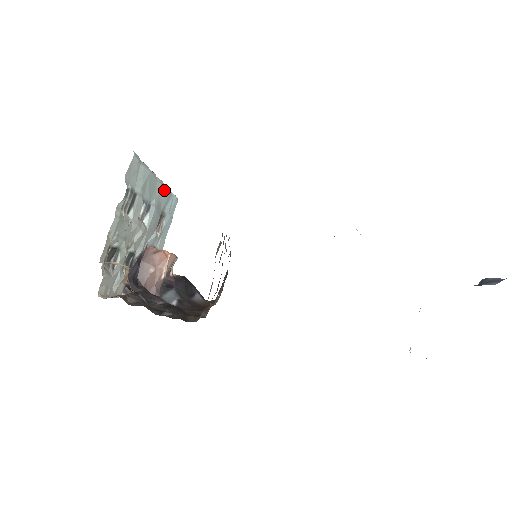
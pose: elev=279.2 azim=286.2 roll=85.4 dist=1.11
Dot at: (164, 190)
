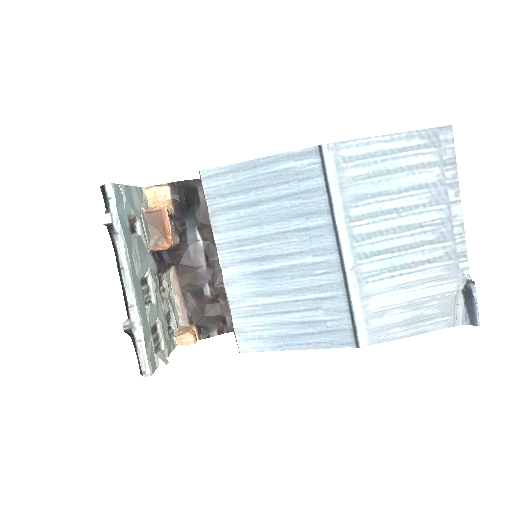
Dot at: (129, 257)
